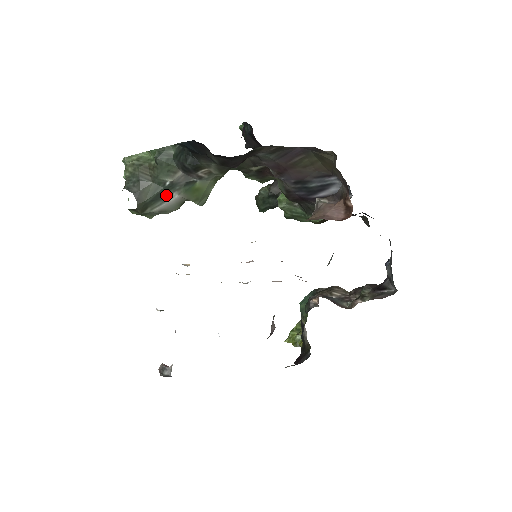
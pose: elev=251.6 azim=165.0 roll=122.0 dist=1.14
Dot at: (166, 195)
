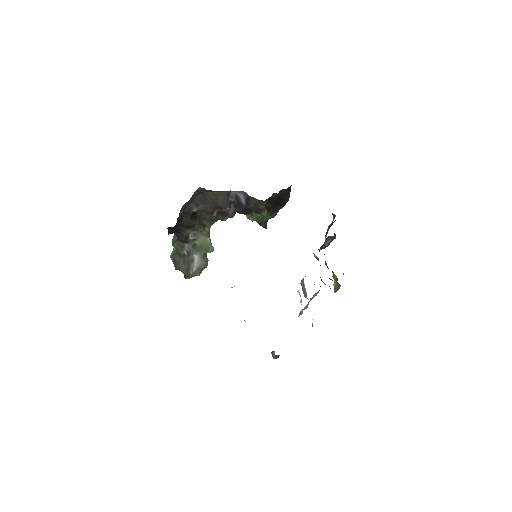
Dot at: (191, 259)
